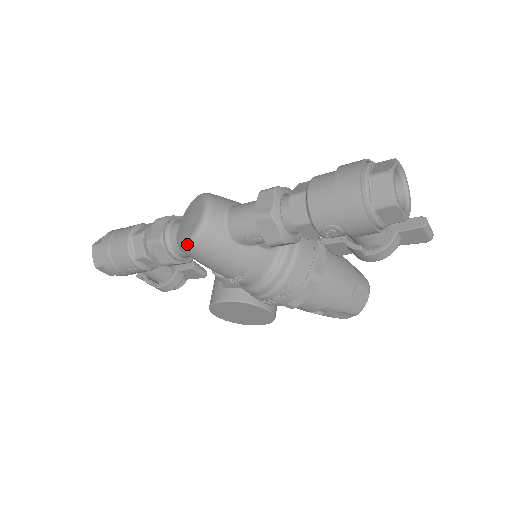
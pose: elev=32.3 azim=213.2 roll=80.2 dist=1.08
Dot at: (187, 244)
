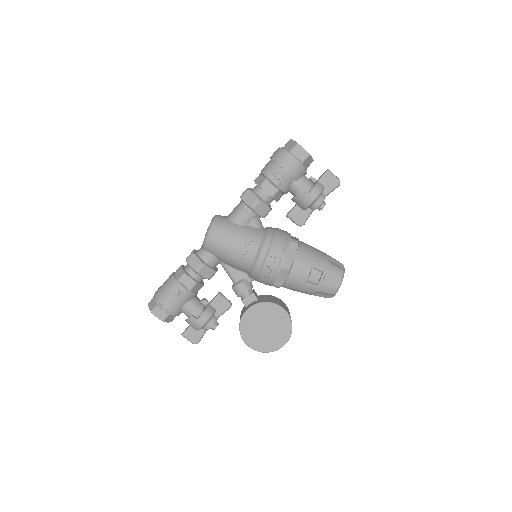
Dot at: (207, 232)
